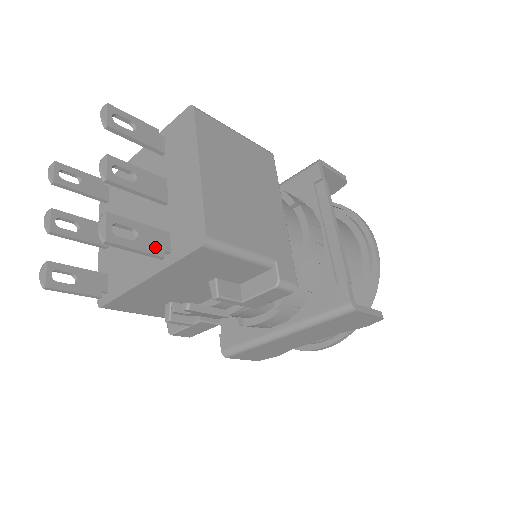
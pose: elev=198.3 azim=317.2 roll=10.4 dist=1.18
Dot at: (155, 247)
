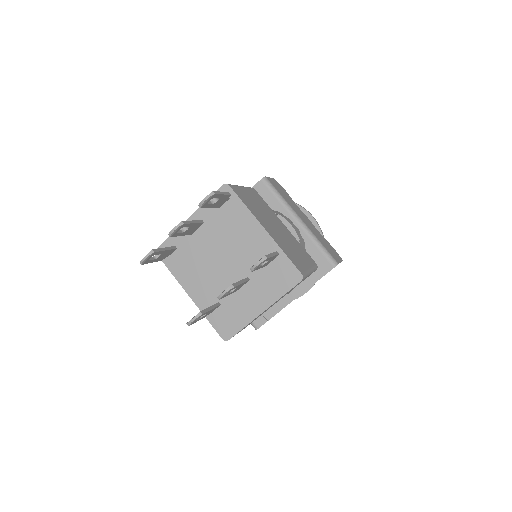
Dot at: occluded
